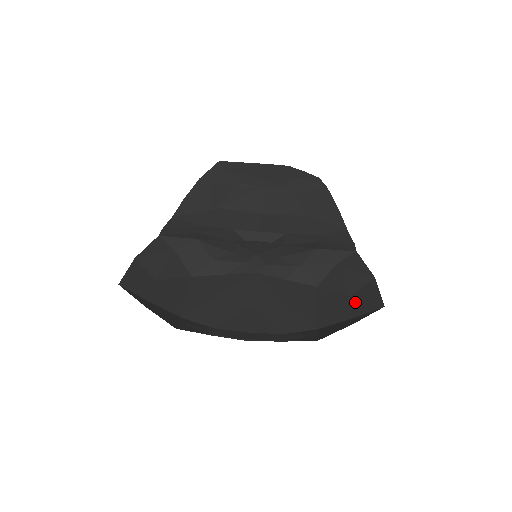
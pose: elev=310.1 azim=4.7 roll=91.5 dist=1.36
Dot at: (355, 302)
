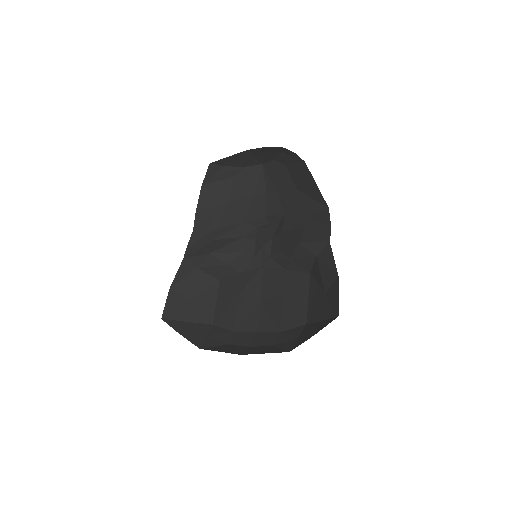
Dot at: (326, 302)
